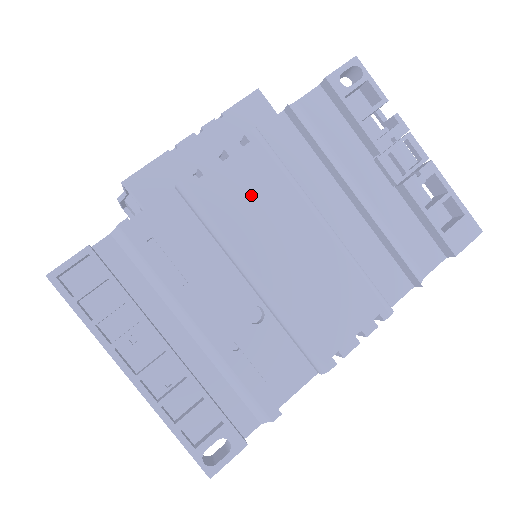
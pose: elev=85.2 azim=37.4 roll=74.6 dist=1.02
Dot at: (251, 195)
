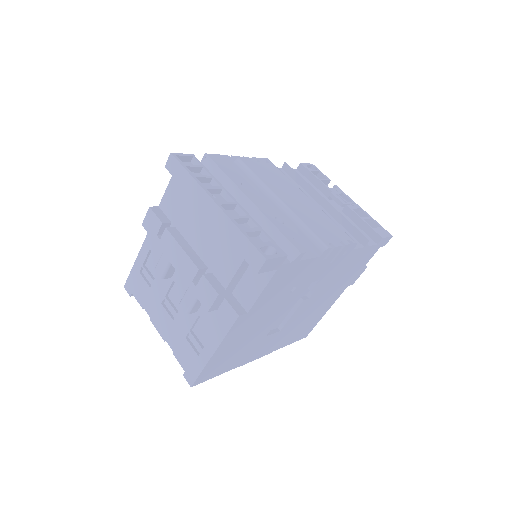
Dot at: (273, 176)
